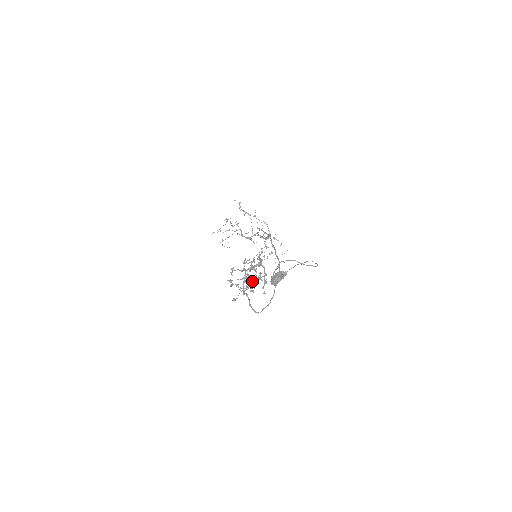
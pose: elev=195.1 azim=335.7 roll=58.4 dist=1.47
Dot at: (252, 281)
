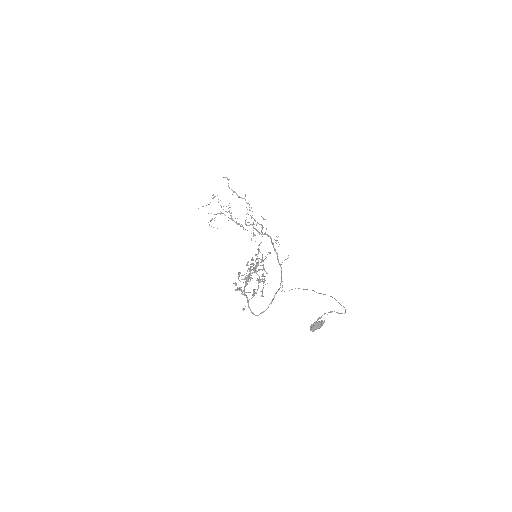
Dot at: occluded
